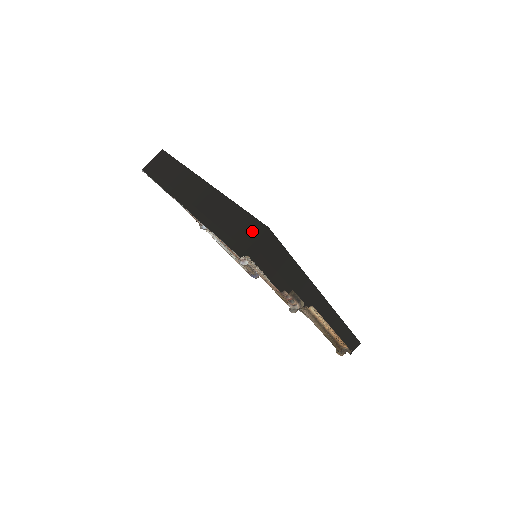
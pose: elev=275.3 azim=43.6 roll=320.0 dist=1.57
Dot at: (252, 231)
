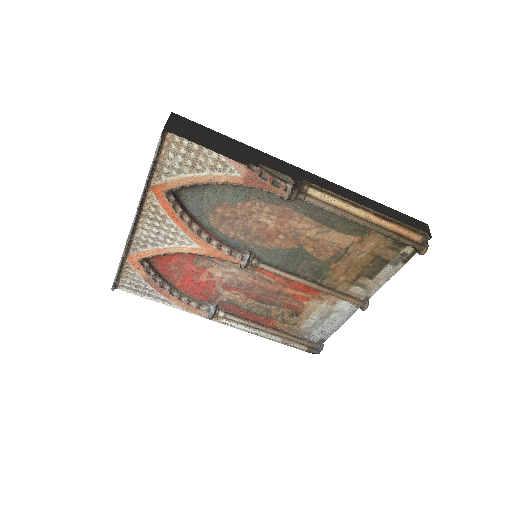
Dot at: occluded
